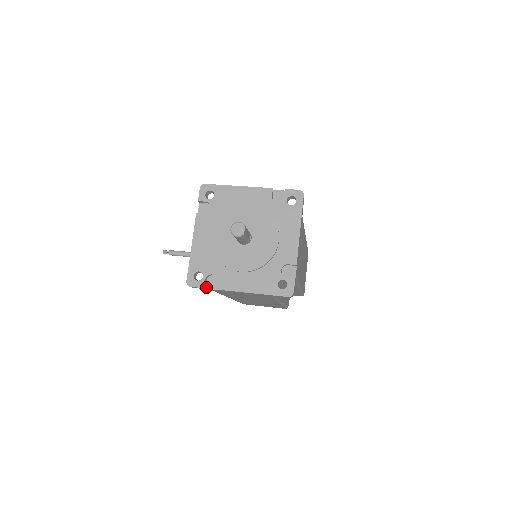
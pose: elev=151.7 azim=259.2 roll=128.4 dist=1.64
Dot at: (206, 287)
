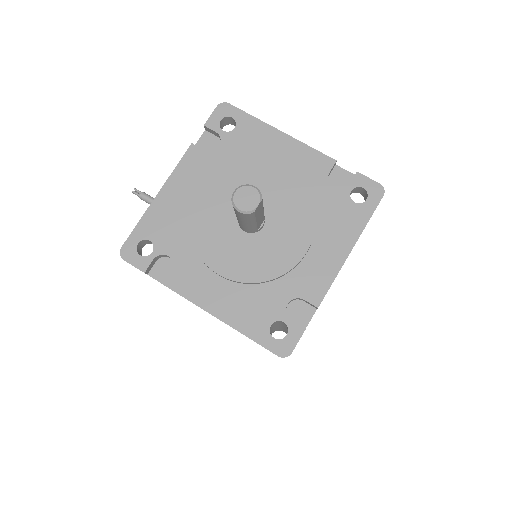
Dot at: (150, 272)
